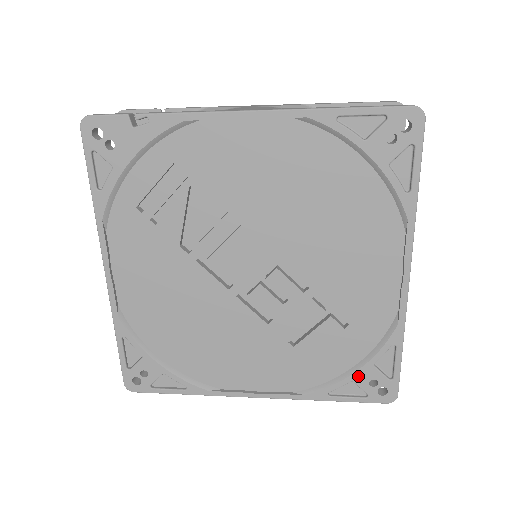
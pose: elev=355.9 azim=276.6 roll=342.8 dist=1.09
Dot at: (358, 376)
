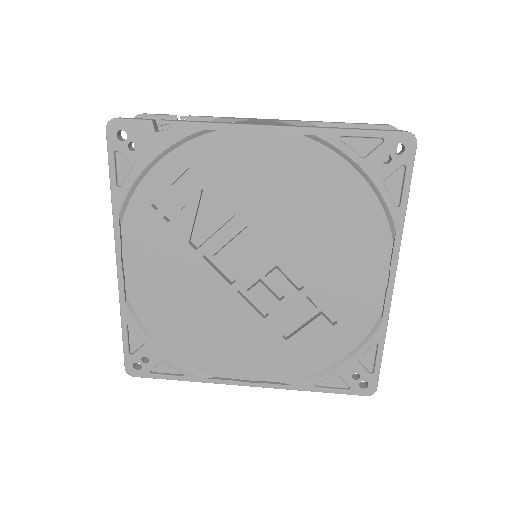
Dot at: (342, 370)
